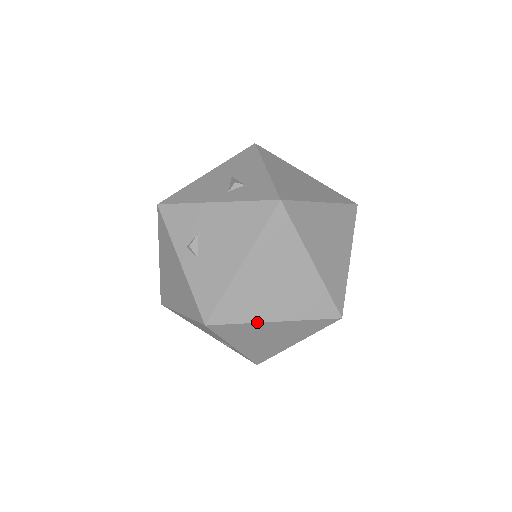
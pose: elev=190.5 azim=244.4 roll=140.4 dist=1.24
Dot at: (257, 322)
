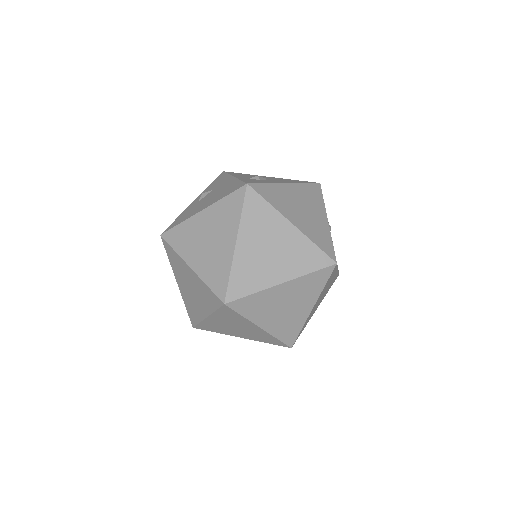
Dot at: (182, 258)
